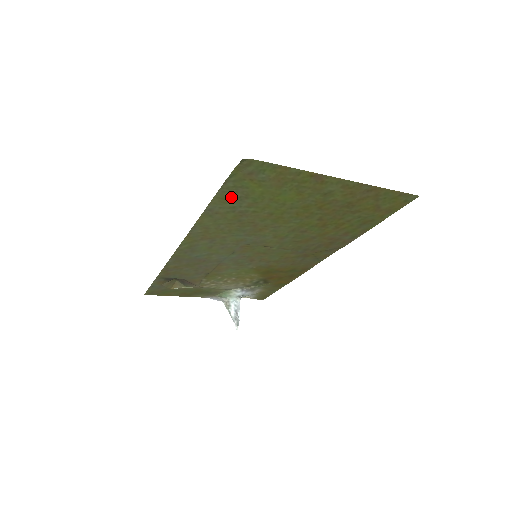
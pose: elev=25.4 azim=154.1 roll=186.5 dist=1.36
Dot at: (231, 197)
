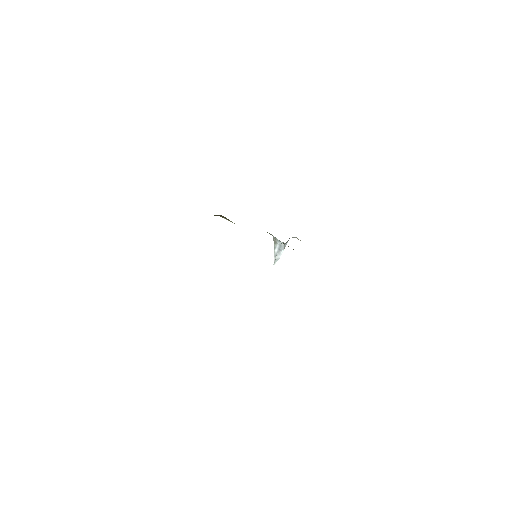
Dot at: occluded
